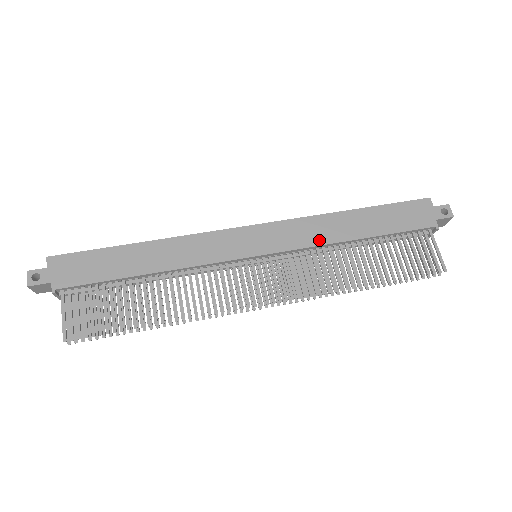
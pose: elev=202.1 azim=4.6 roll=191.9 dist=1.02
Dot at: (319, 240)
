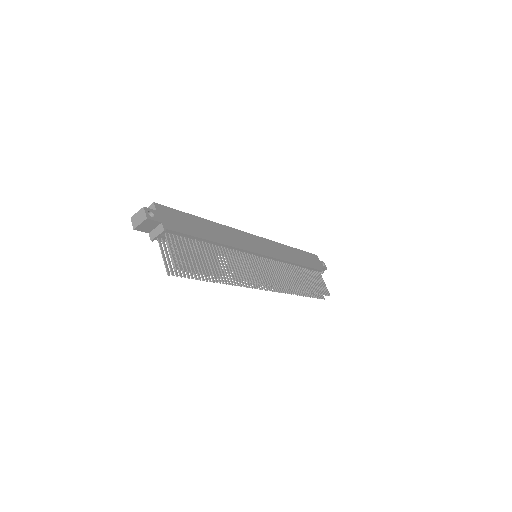
Dot at: (285, 258)
